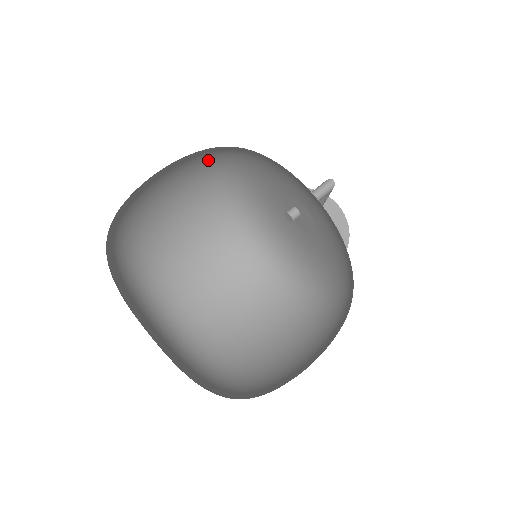
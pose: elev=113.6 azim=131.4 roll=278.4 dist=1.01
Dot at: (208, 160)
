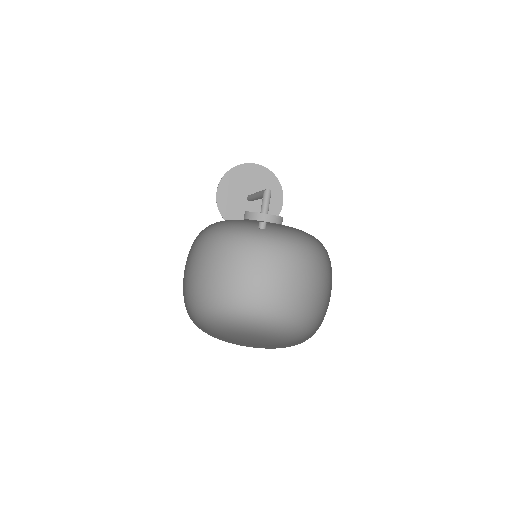
Dot at: occluded
